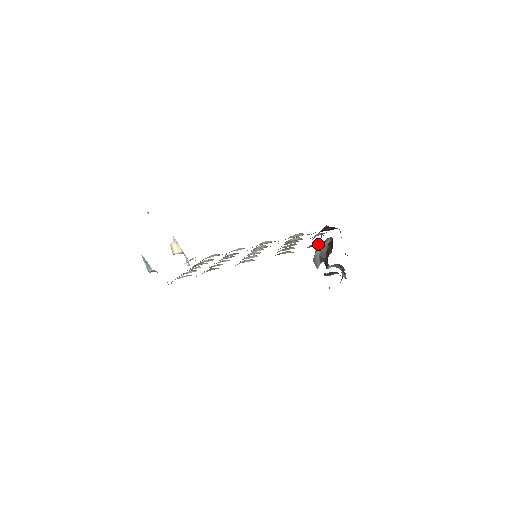
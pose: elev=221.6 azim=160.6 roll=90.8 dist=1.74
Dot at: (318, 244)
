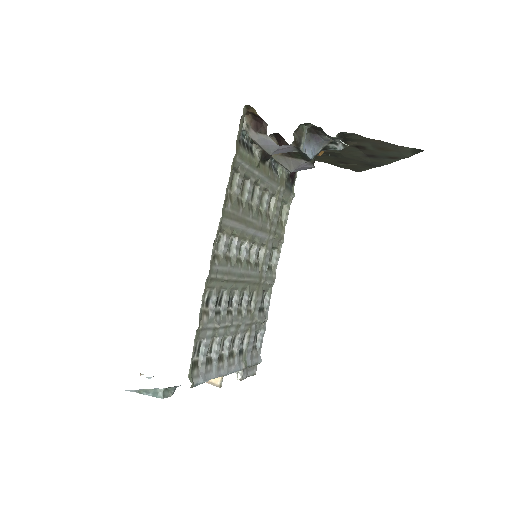
Dot at: (248, 136)
